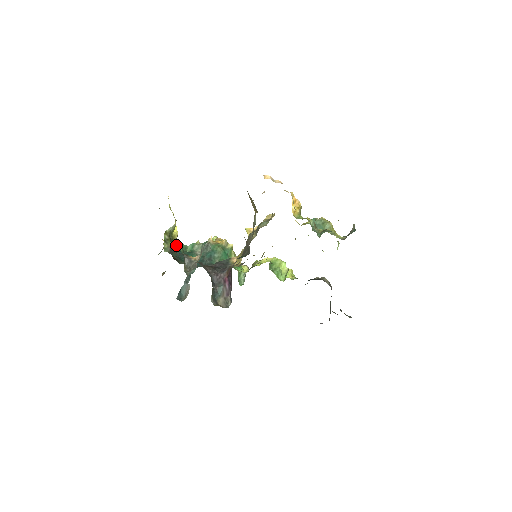
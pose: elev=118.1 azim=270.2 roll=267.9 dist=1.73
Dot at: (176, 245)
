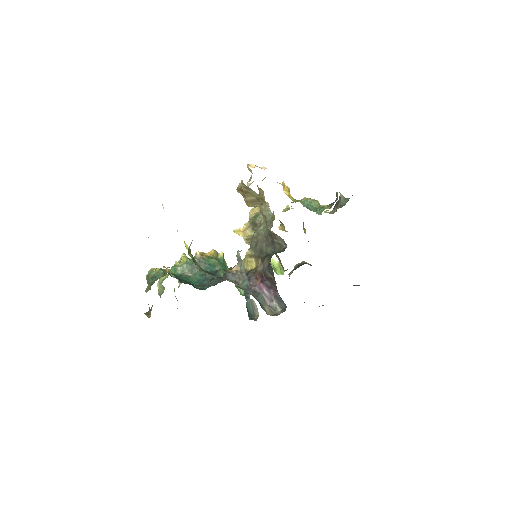
Dot at: (168, 271)
